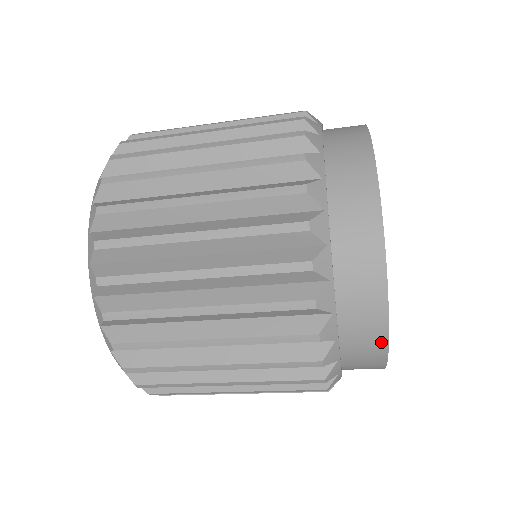
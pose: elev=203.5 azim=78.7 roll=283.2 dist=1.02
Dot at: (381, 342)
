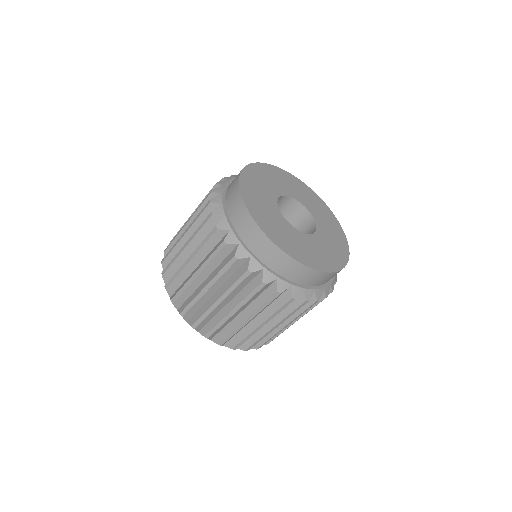
Dot at: (273, 247)
